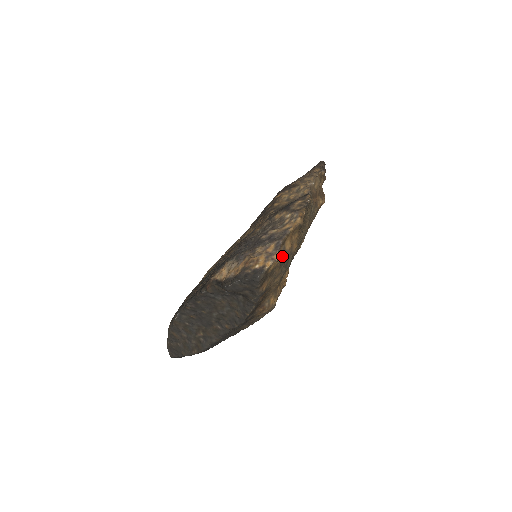
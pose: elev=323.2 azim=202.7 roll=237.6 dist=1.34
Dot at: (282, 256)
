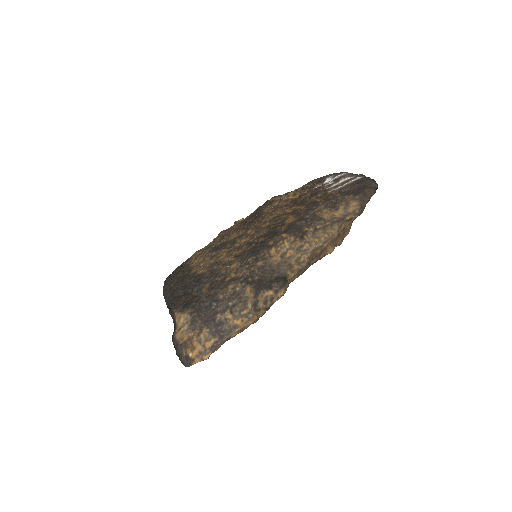
Dot at: (223, 343)
